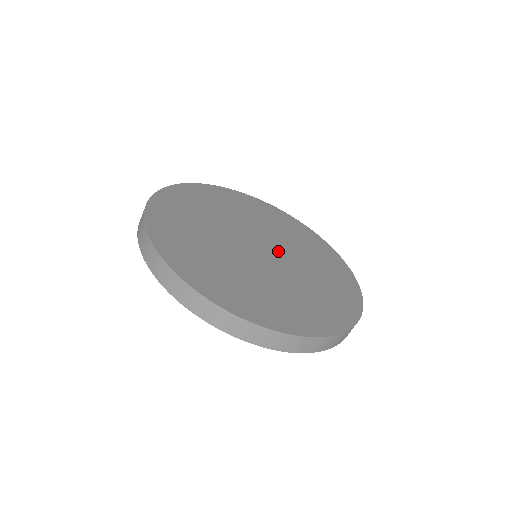
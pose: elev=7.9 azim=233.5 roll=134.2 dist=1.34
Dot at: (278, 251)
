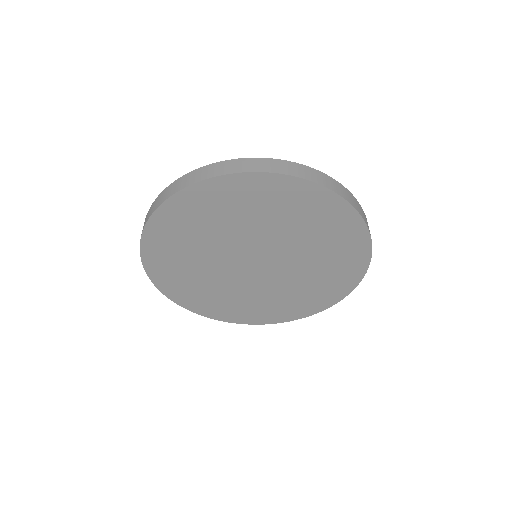
Dot at: occluded
